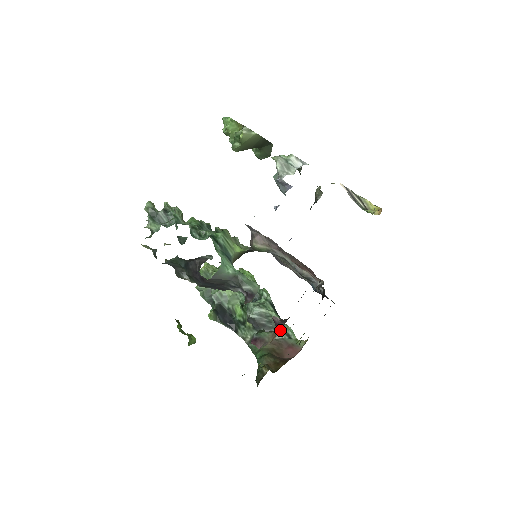
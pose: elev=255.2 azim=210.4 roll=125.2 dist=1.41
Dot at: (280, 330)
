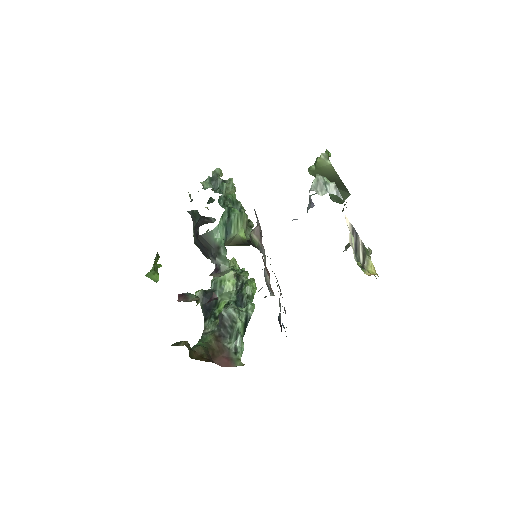
Dot at: (233, 340)
